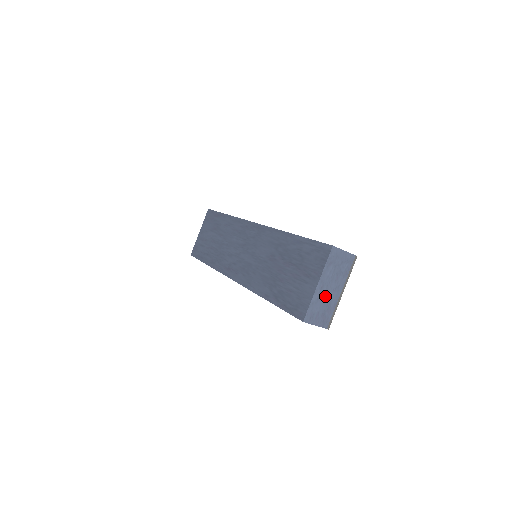
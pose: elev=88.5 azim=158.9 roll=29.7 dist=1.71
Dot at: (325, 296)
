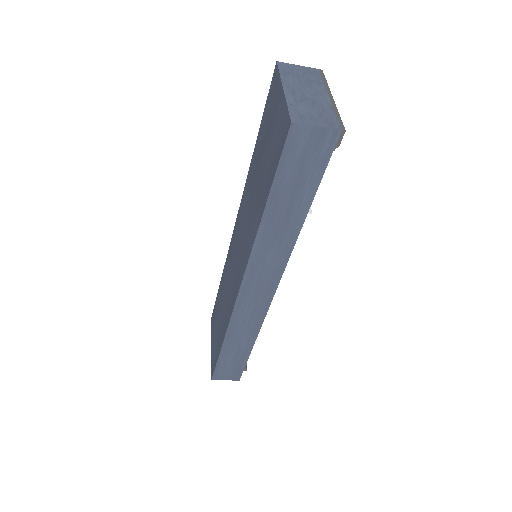
Dot at: (306, 100)
